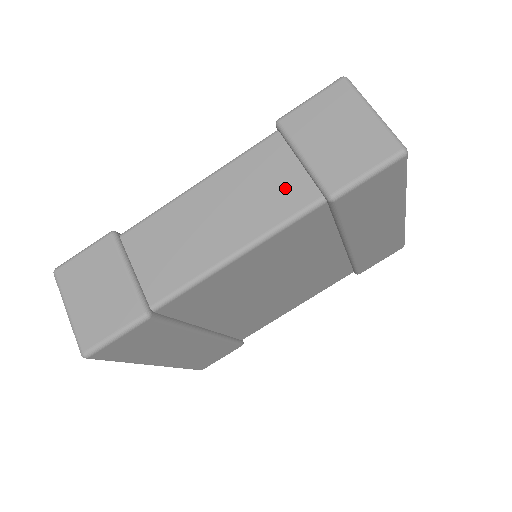
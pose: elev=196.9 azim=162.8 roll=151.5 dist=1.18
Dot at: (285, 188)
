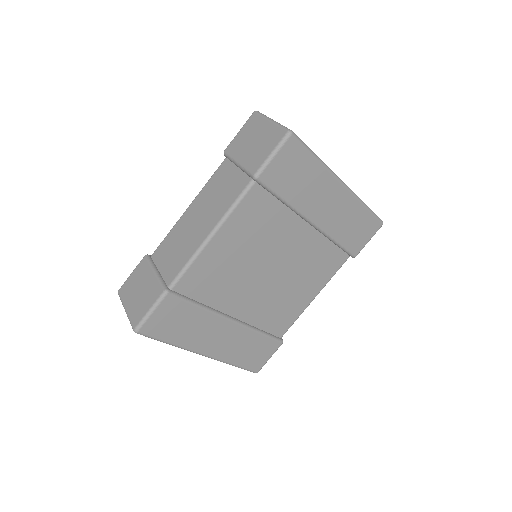
Dot at: (232, 185)
